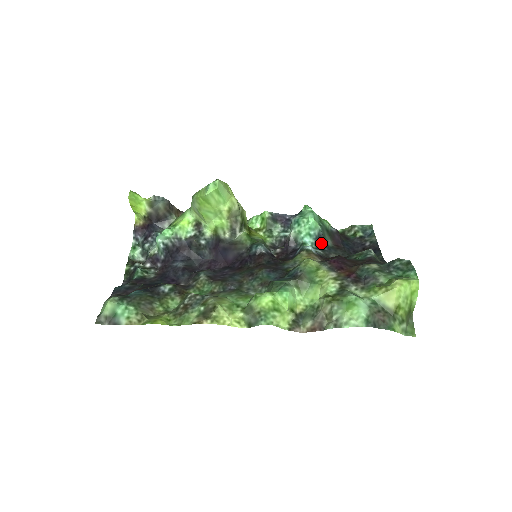
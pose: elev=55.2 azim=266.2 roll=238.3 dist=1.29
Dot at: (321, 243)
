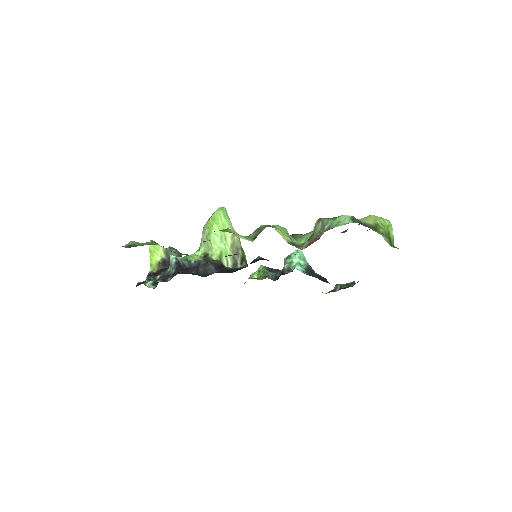
Dot at: (311, 274)
